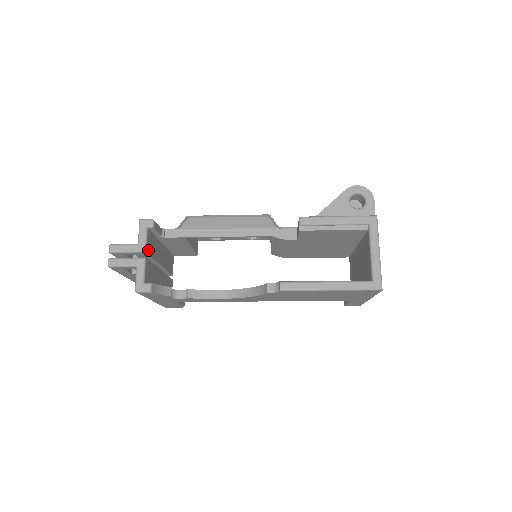
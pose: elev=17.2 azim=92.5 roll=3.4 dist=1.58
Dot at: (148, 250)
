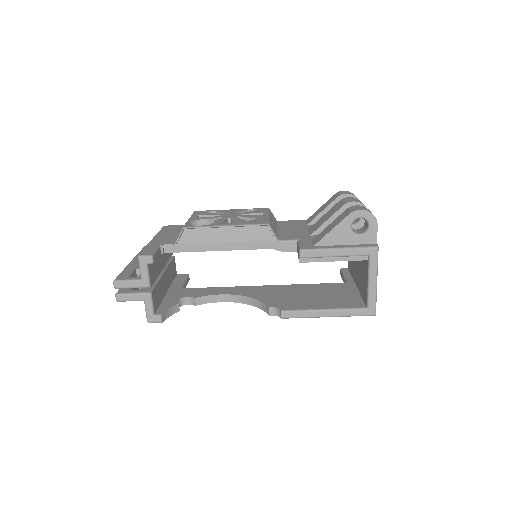
Dot at: (152, 281)
